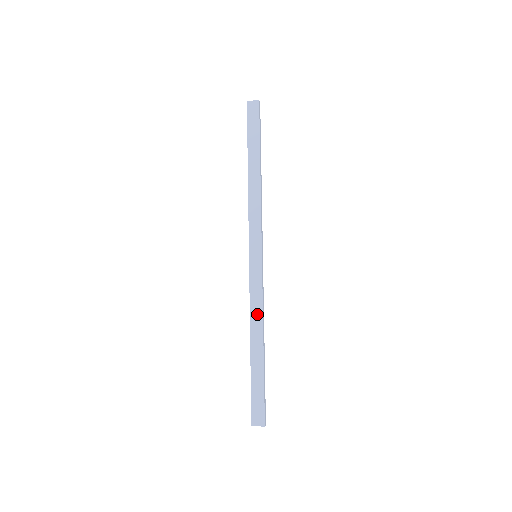
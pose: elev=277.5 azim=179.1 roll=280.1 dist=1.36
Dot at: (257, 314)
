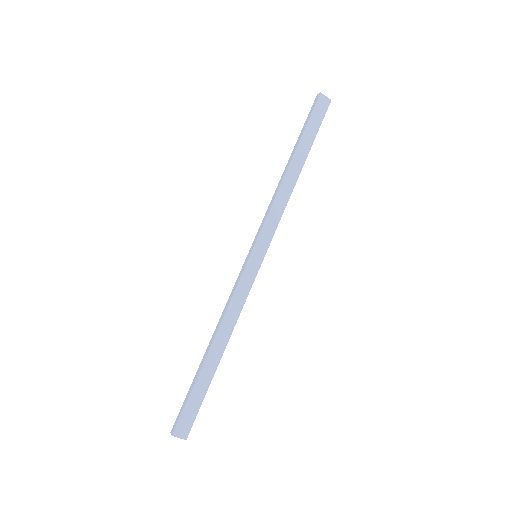
Dot at: (232, 318)
